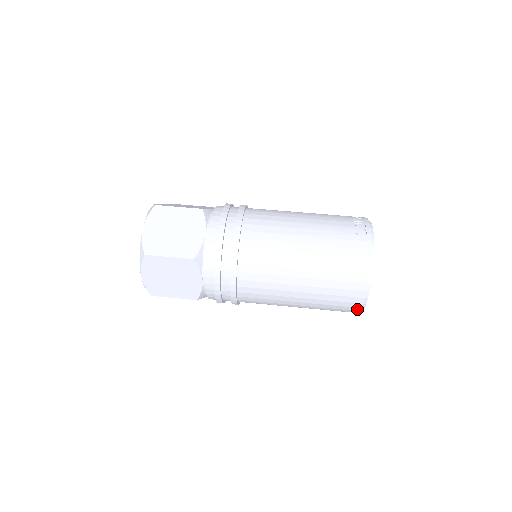
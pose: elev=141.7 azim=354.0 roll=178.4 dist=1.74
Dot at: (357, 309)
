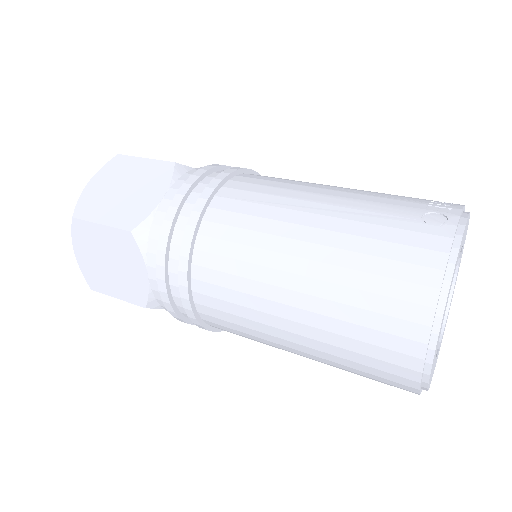
Dot at: (410, 383)
